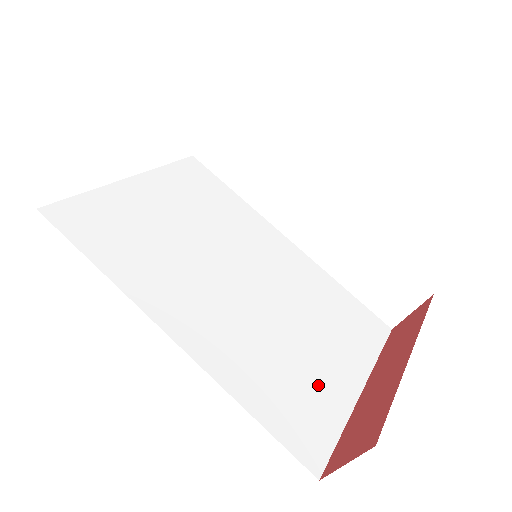
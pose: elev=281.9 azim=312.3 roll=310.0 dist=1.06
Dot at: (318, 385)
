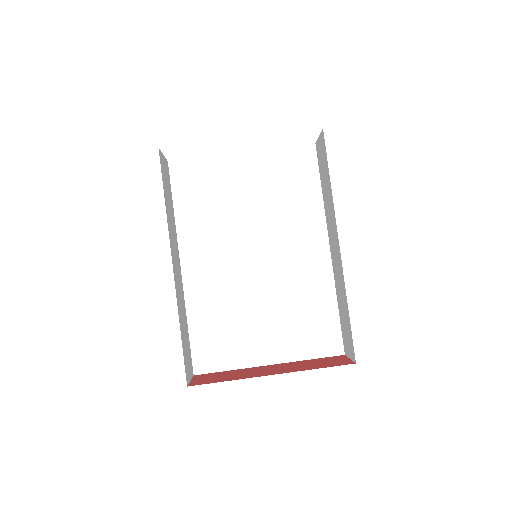
Dot at: (241, 342)
